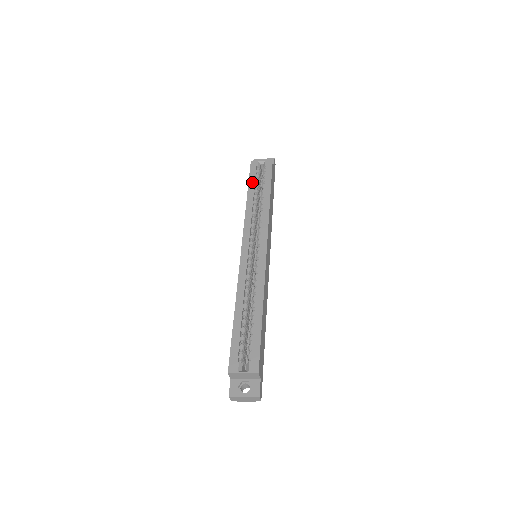
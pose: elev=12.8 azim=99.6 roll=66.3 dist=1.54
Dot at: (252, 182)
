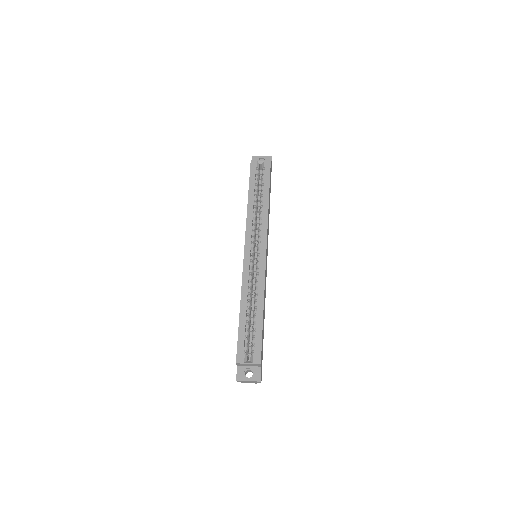
Dot at: (252, 183)
